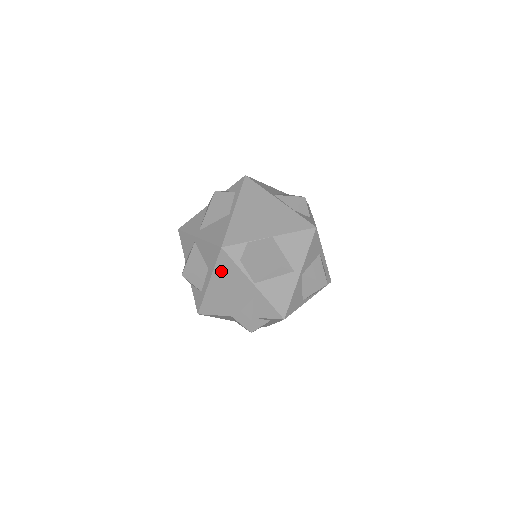
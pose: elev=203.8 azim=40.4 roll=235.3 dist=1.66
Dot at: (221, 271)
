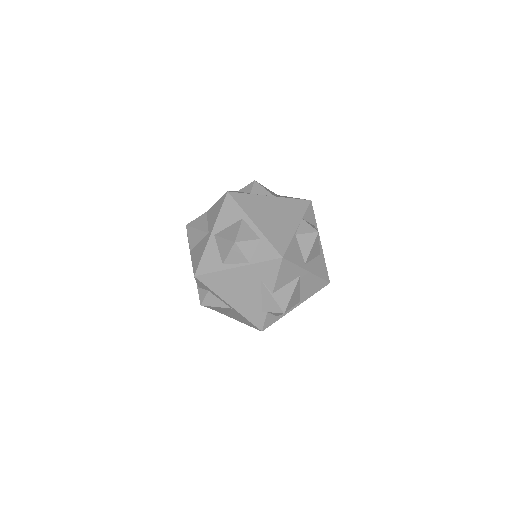
Dot at: occluded
